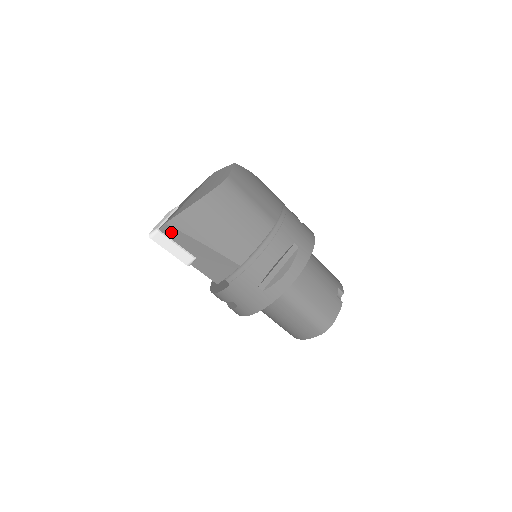
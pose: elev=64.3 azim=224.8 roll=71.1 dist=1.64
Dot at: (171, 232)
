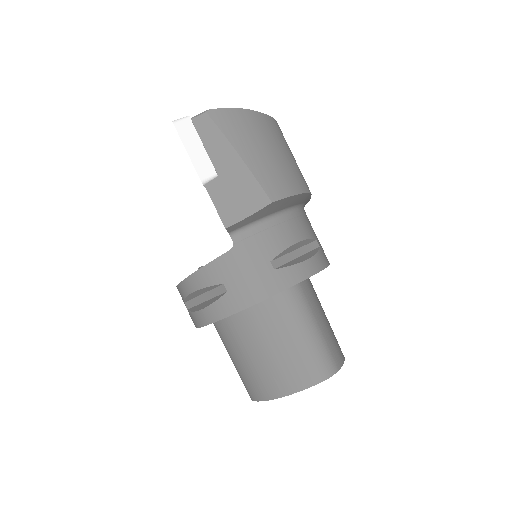
Dot at: (205, 125)
